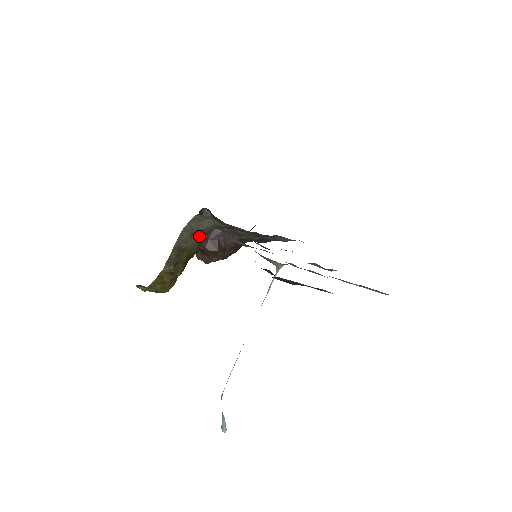
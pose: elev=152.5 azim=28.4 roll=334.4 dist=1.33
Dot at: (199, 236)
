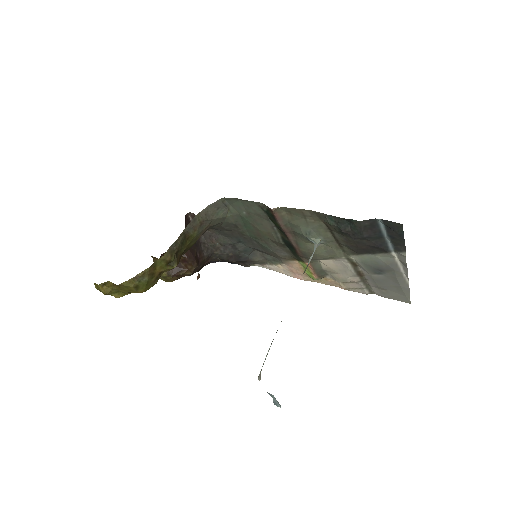
Dot at: (205, 227)
